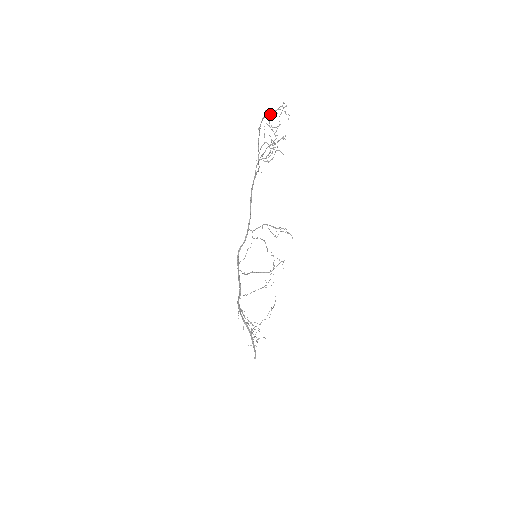
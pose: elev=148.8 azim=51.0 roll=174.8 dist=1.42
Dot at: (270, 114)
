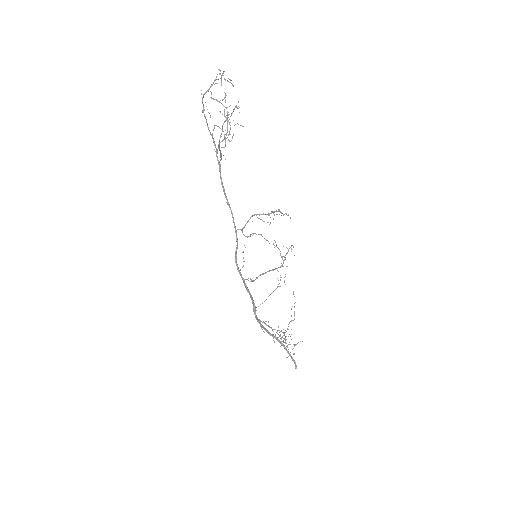
Dot at: (209, 89)
